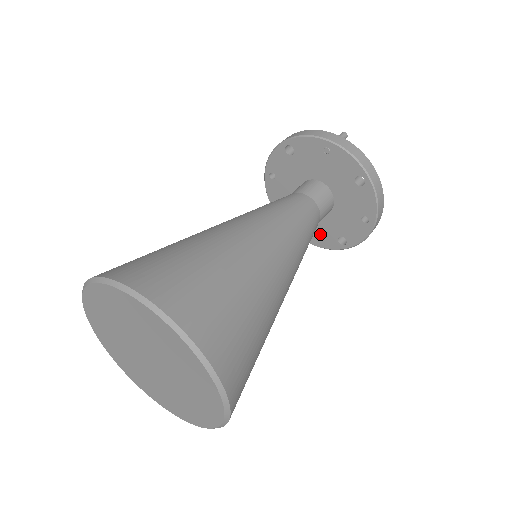
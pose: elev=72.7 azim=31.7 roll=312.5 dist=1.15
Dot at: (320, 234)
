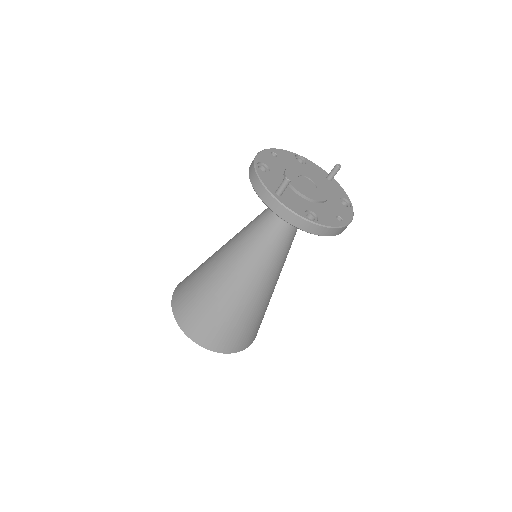
Dot at: occluded
